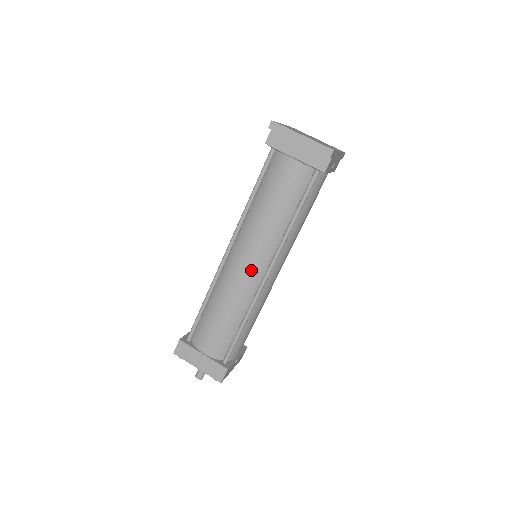
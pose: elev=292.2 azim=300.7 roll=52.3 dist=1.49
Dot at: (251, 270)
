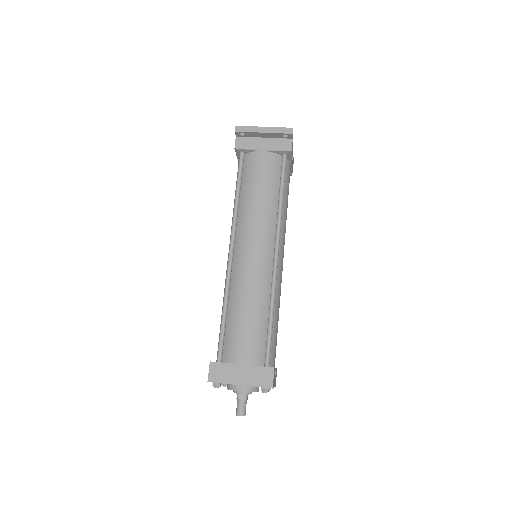
Dot at: (260, 255)
